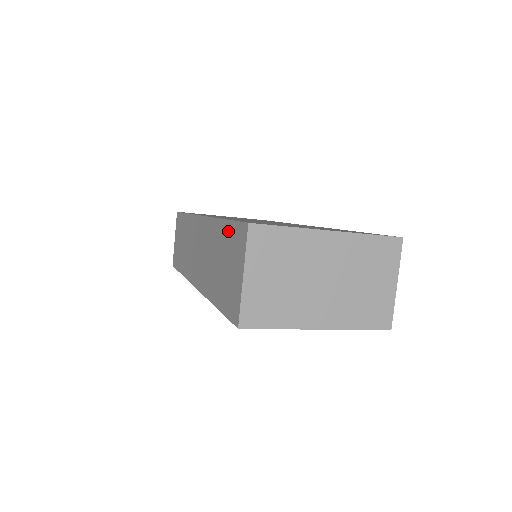
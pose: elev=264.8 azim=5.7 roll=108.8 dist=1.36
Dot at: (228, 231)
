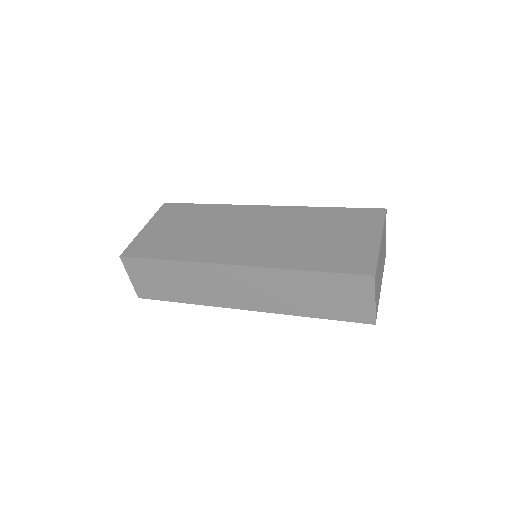
Dot at: (329, 279)
